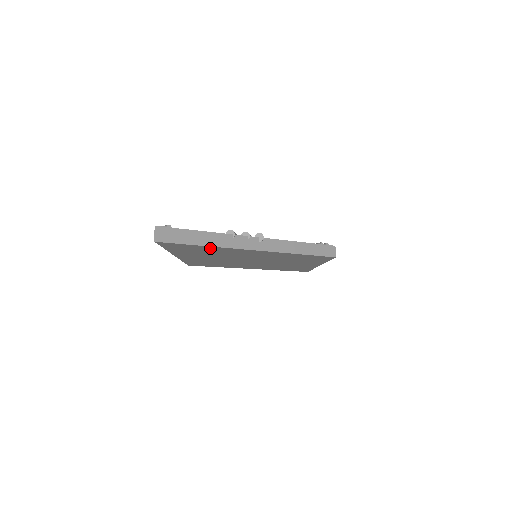
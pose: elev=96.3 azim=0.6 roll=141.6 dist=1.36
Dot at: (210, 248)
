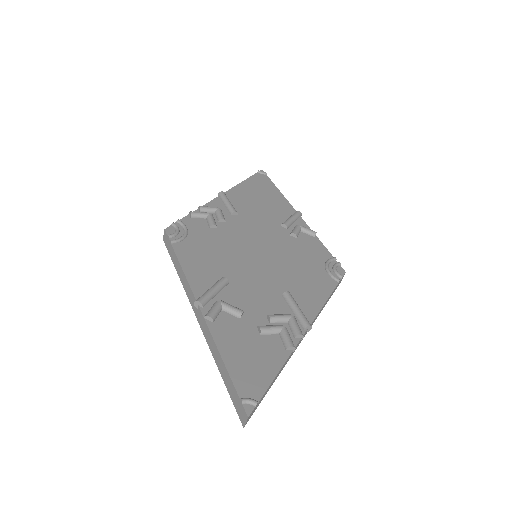
Dot at: occluded
